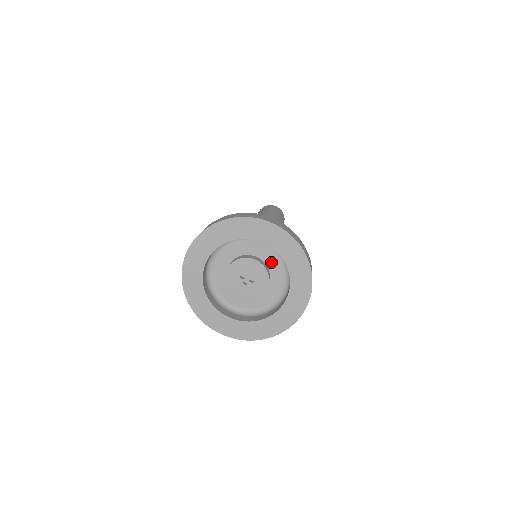
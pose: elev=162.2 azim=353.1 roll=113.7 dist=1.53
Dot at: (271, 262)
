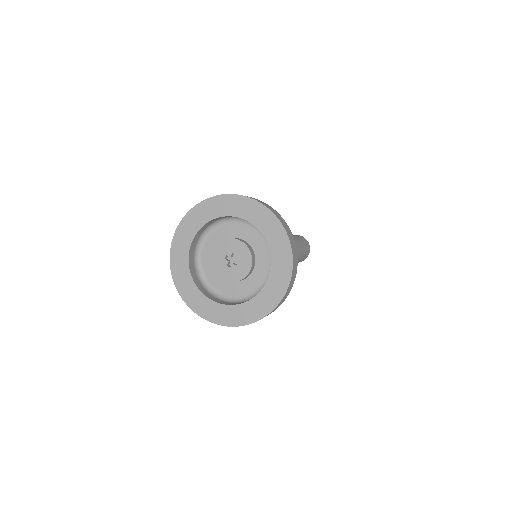
Dot at: (258, 247)
